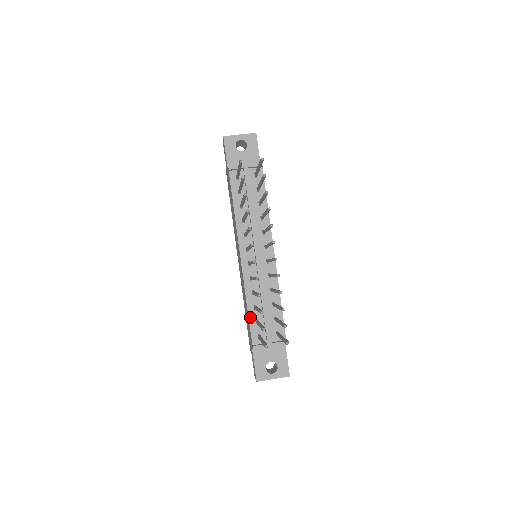
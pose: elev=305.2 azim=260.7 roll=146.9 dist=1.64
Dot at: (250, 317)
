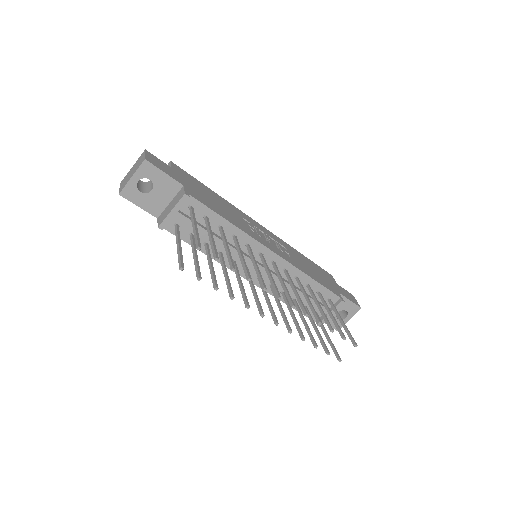
Dot at: (296, 309)
